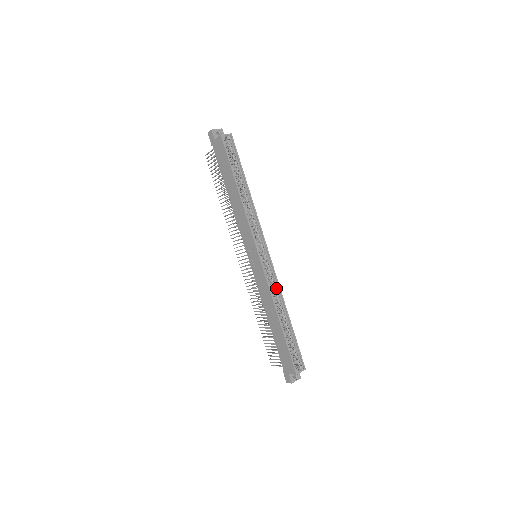
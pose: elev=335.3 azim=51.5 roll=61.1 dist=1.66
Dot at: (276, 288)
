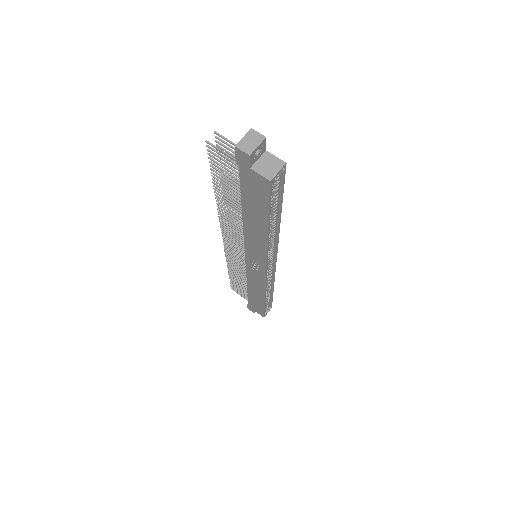
Dot at: (271, 279)
